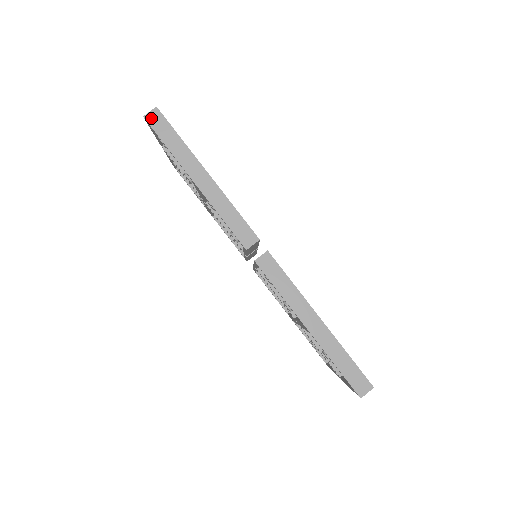
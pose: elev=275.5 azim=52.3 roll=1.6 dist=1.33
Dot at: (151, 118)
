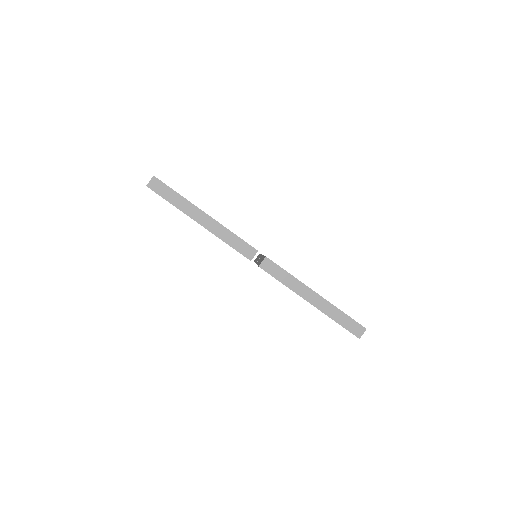
Dot at: (152, 185)
